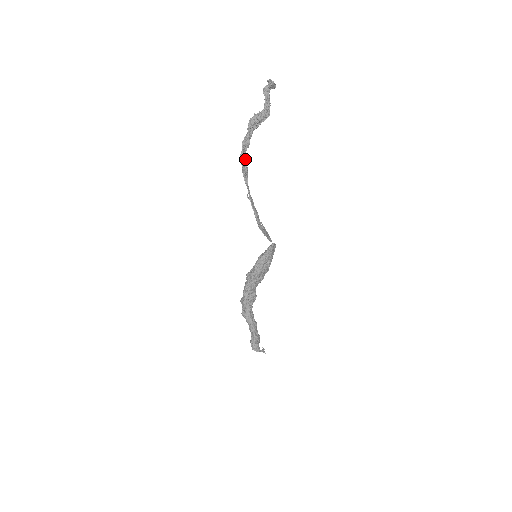
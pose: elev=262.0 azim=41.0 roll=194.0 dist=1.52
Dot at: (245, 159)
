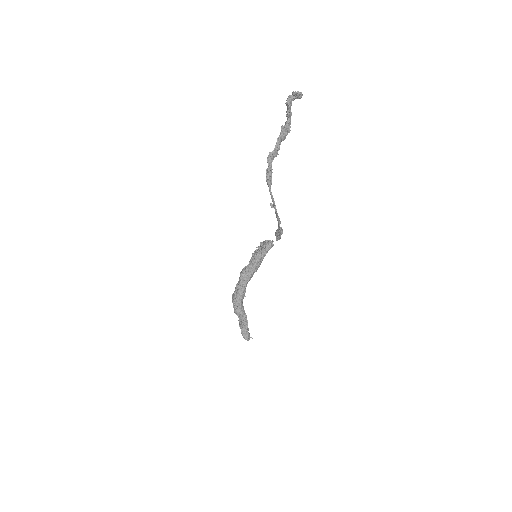
Dot at: (271, 170)
